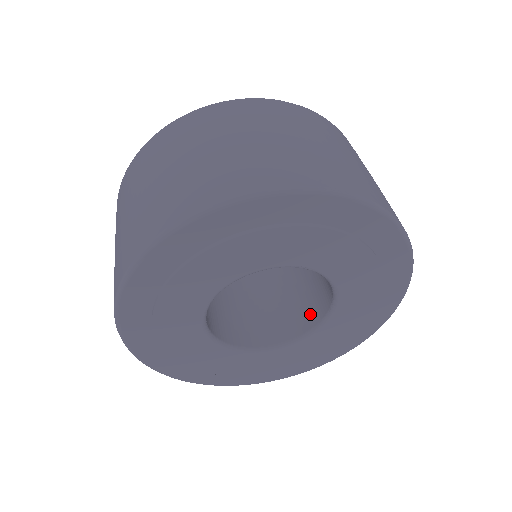
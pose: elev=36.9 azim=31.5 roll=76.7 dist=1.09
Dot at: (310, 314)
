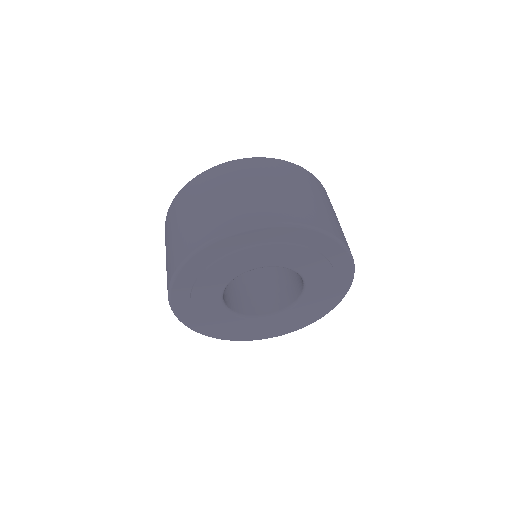
Dot at: (297, 288)
